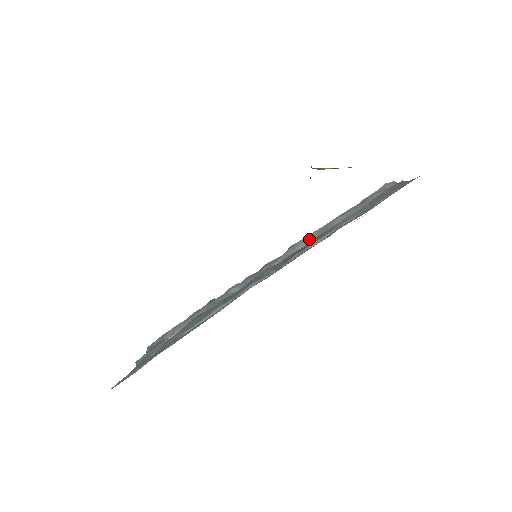
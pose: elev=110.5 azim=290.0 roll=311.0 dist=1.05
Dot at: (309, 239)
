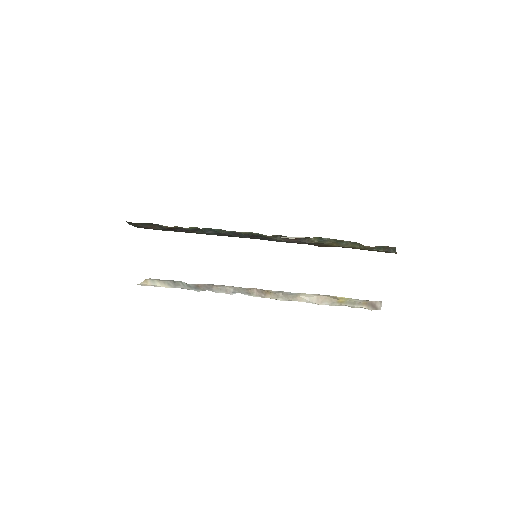
Dot at: occluded
